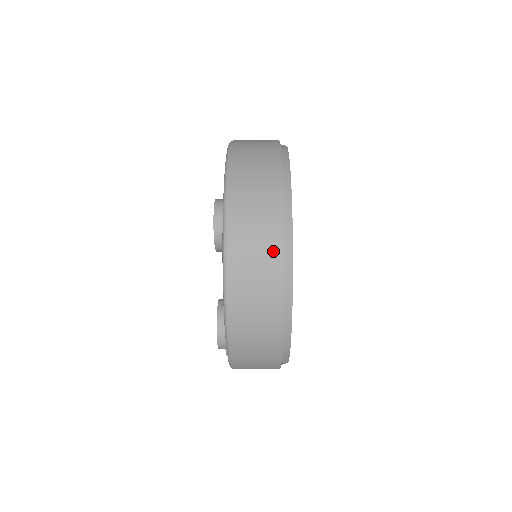
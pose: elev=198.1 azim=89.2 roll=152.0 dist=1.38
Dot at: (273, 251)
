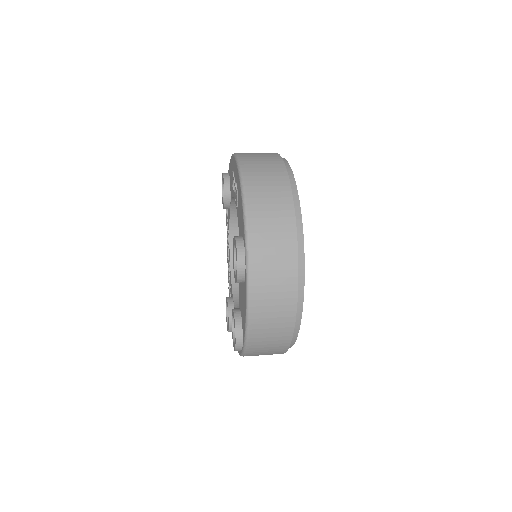
Dot at: (289, 291)
